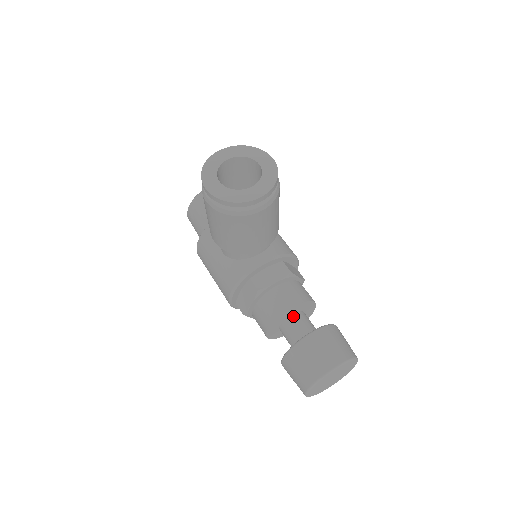
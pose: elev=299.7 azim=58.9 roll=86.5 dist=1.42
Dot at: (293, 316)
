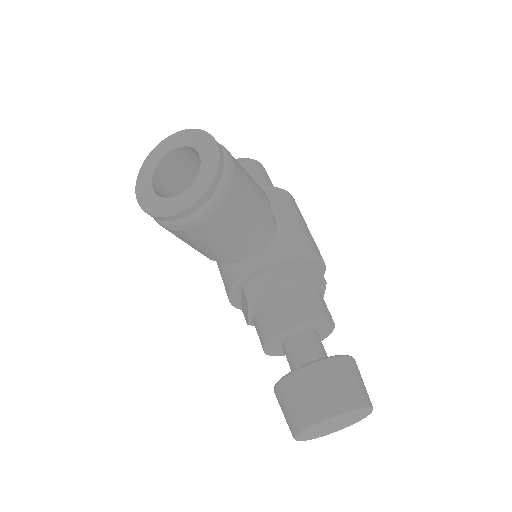
Dot at: (293, 337)
